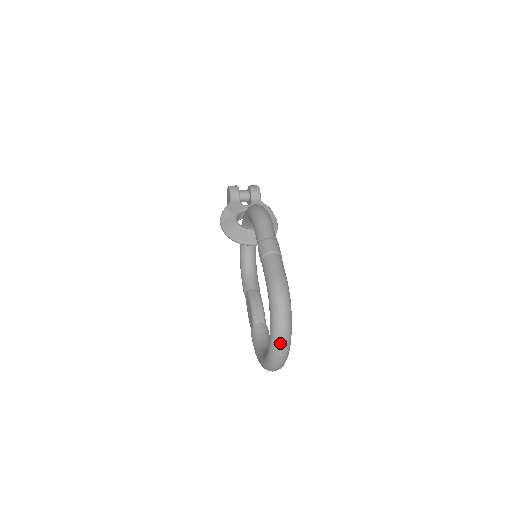
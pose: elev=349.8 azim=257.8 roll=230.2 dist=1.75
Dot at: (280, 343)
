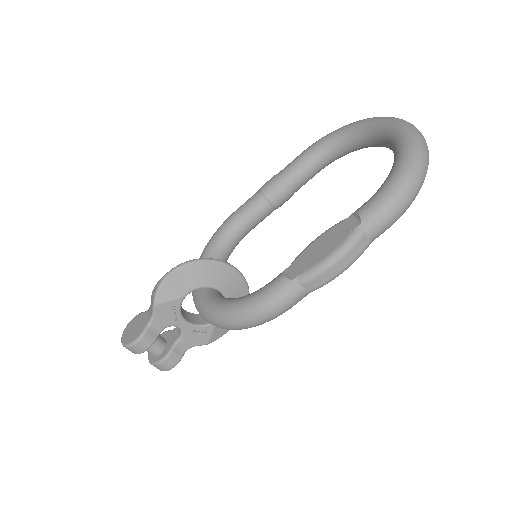
Dot at: occluded
